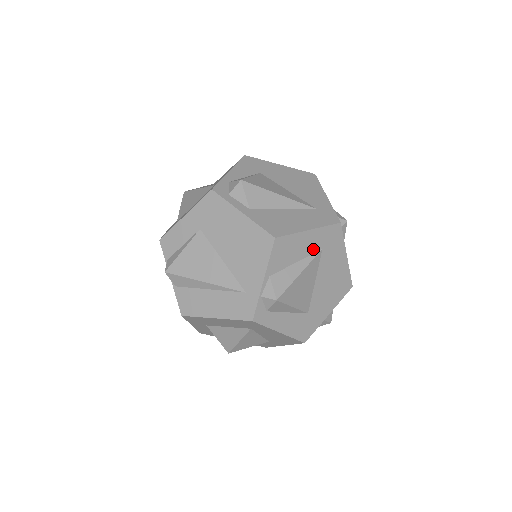
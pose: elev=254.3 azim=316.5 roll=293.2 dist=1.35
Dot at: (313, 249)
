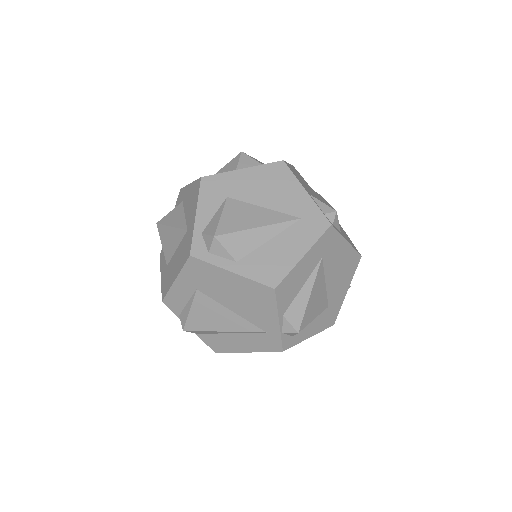
Dot at: (313, 265)
